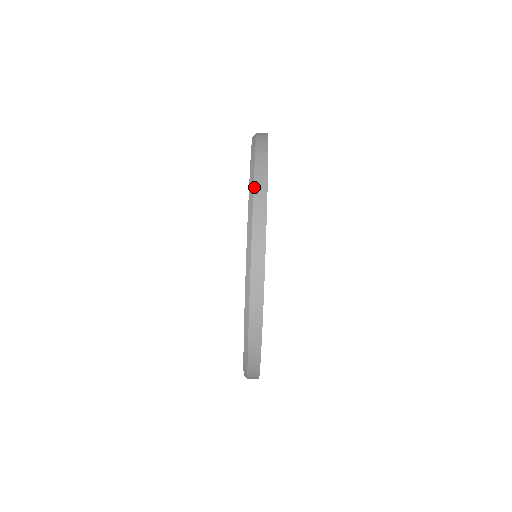
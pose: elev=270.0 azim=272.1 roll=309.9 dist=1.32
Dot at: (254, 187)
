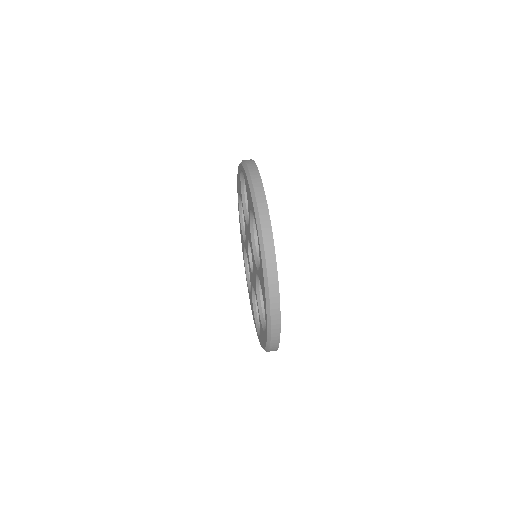
Dot at: occluded
